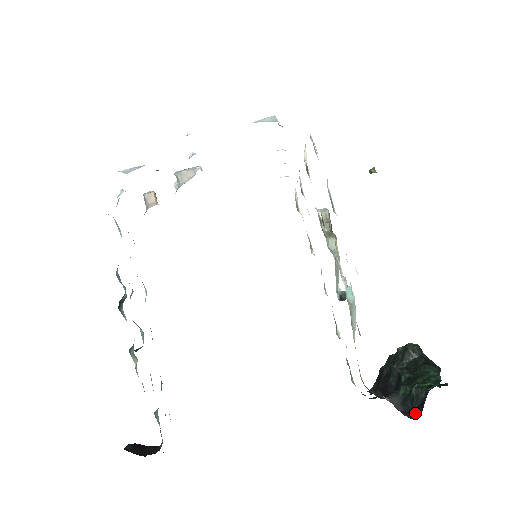
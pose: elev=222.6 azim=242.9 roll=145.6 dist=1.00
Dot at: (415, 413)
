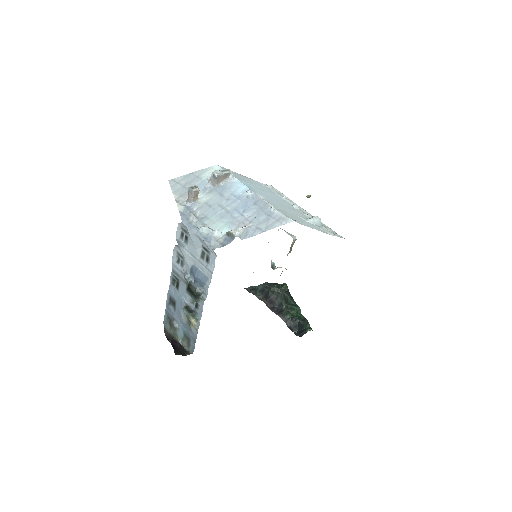
Dot at: (294, 329)
